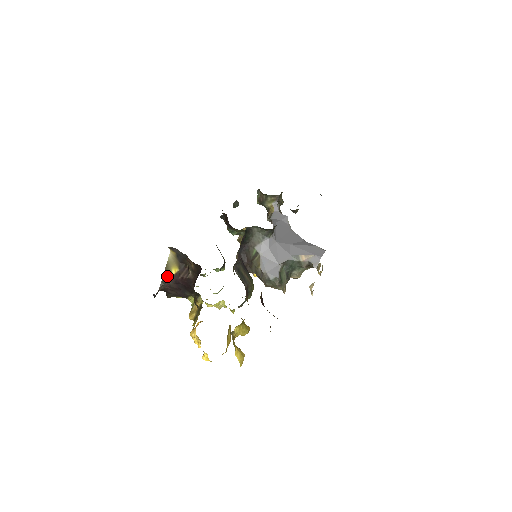
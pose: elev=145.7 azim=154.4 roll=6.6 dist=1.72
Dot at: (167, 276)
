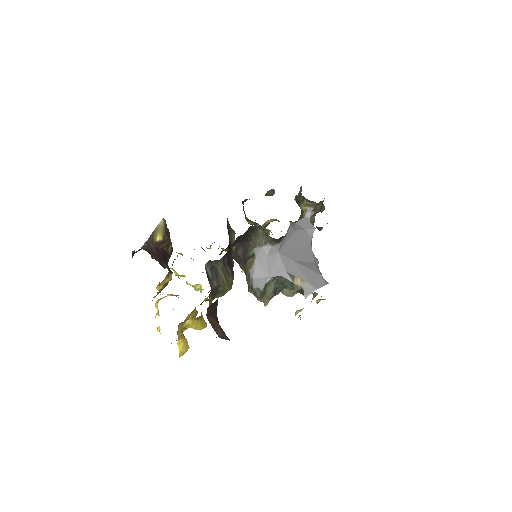
Dot at: (152, 239)
